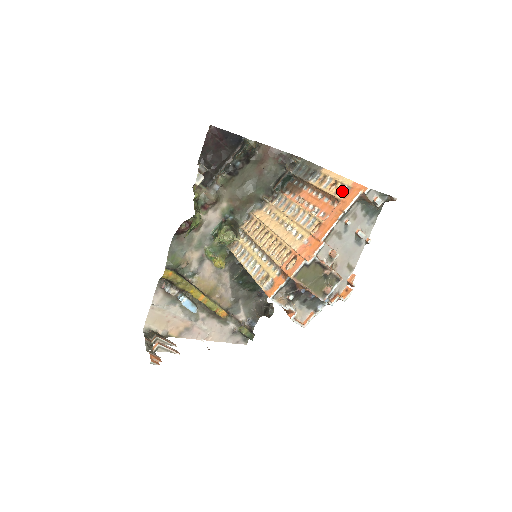
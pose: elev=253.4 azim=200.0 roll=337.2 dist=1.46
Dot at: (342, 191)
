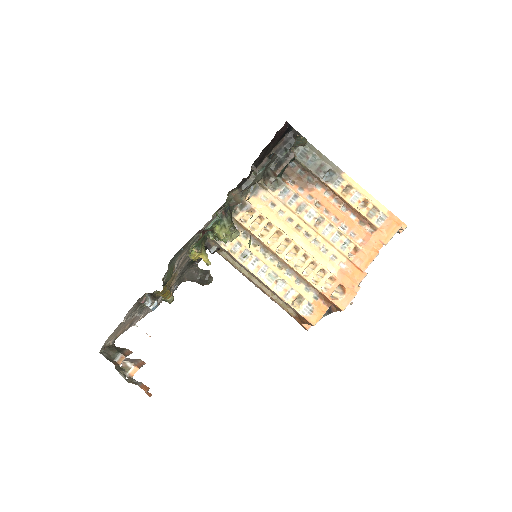
Dot at: (378, 217)
